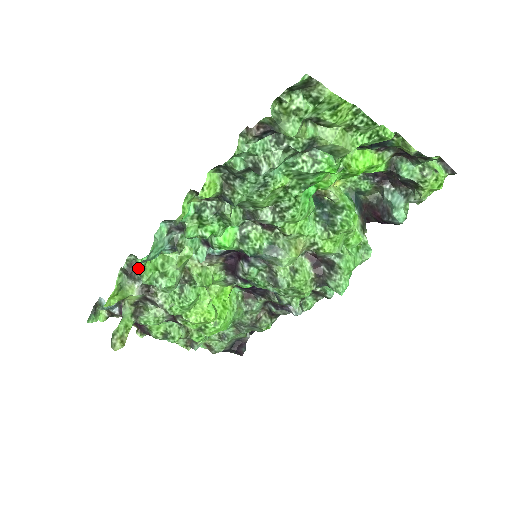
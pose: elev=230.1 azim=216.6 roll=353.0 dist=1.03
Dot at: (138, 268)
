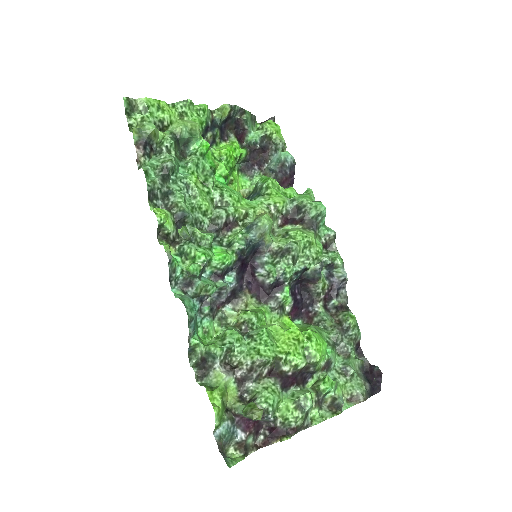
Dot at: (202, 353)
